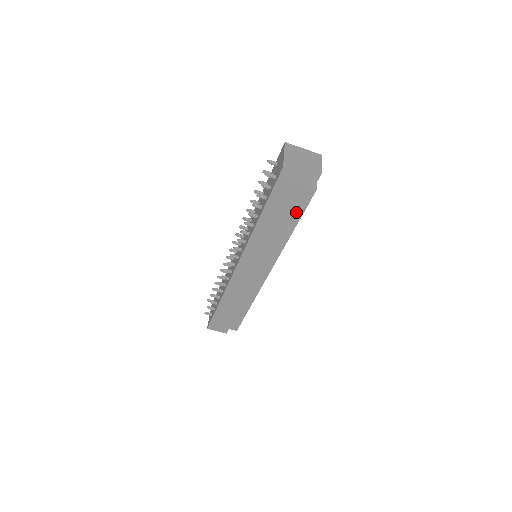
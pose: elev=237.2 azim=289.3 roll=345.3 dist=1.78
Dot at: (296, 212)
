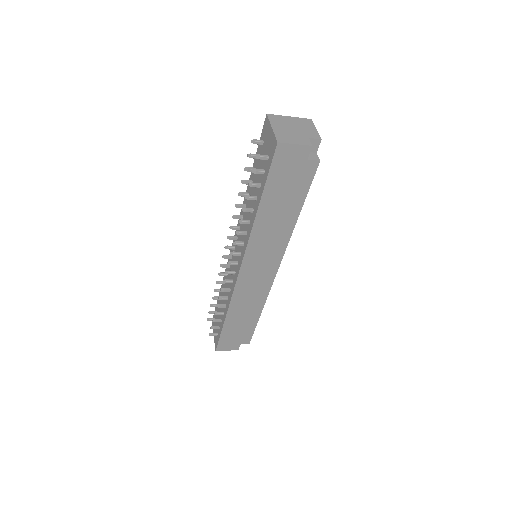
Dot at: (299, 193)
